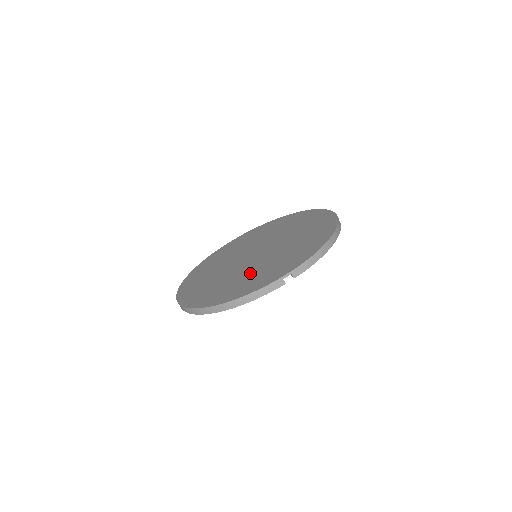
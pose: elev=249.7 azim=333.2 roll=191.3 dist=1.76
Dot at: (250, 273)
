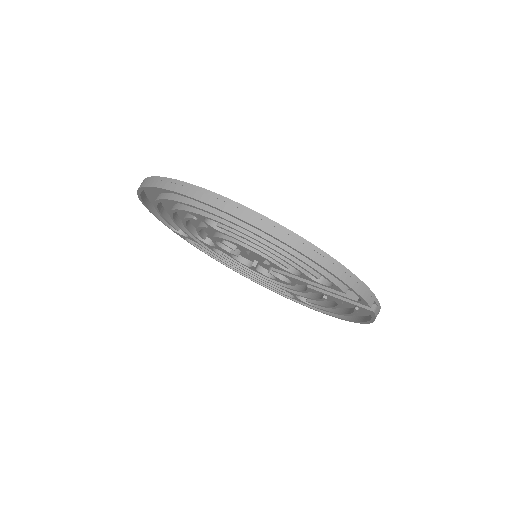
Dot at: occluded
